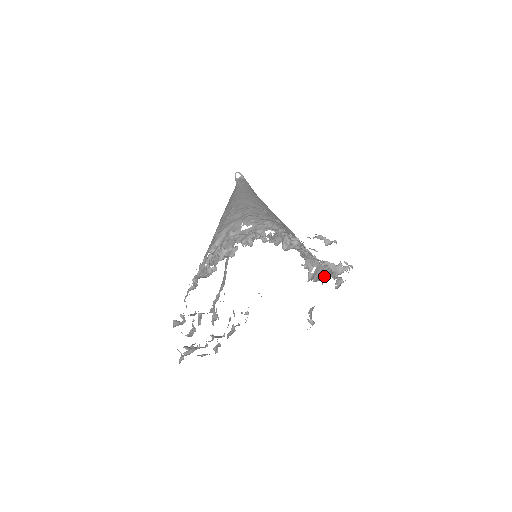
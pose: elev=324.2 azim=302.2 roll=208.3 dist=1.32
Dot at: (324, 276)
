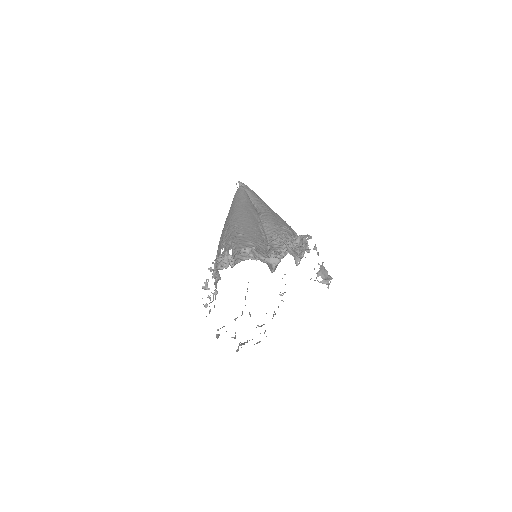
Dot at: (277, 265)
